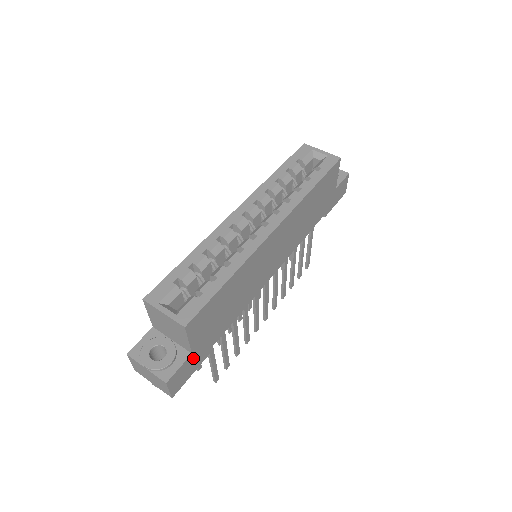
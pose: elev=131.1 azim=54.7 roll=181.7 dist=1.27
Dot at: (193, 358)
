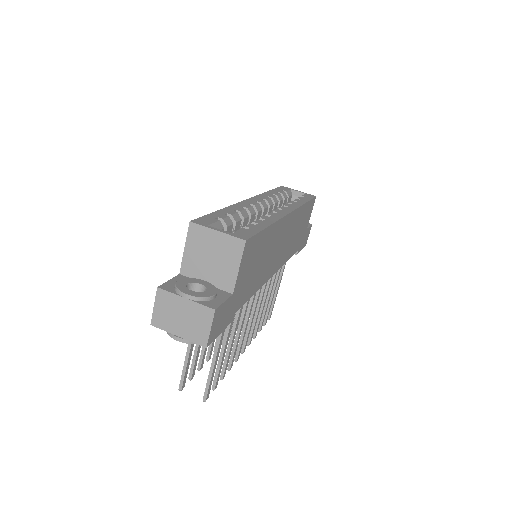
Dot at: (230, 304)
